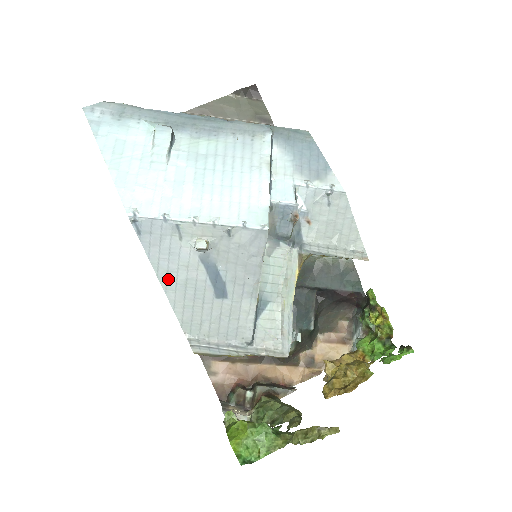
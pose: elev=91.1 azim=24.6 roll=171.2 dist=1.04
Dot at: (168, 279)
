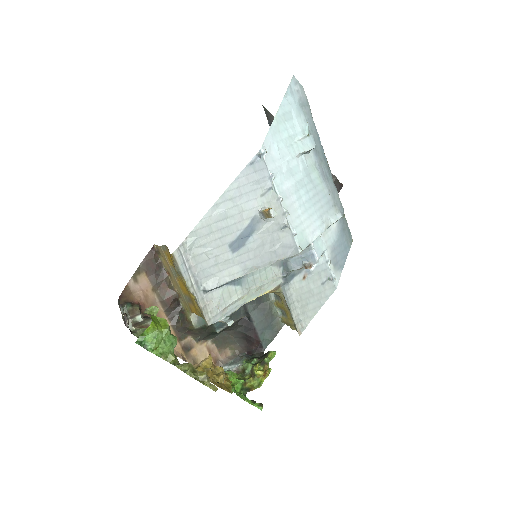
Dot at: (225, 202)
